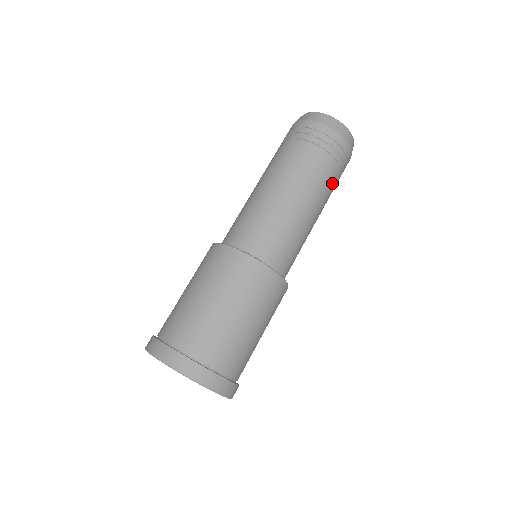
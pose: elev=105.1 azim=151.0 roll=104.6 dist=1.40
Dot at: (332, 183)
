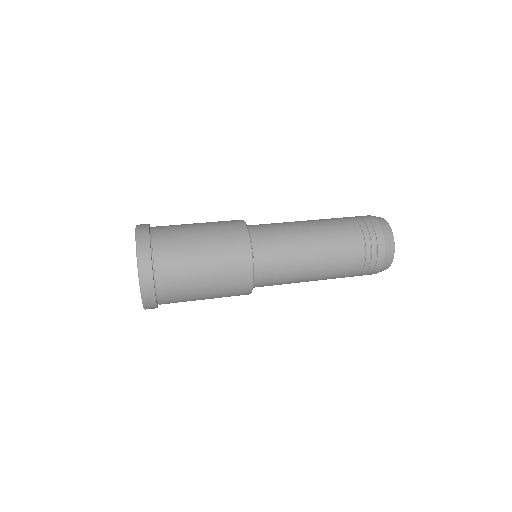
Dot at: (349, 263)
